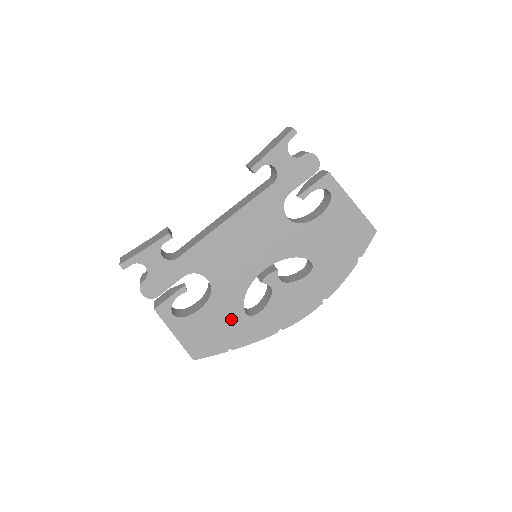
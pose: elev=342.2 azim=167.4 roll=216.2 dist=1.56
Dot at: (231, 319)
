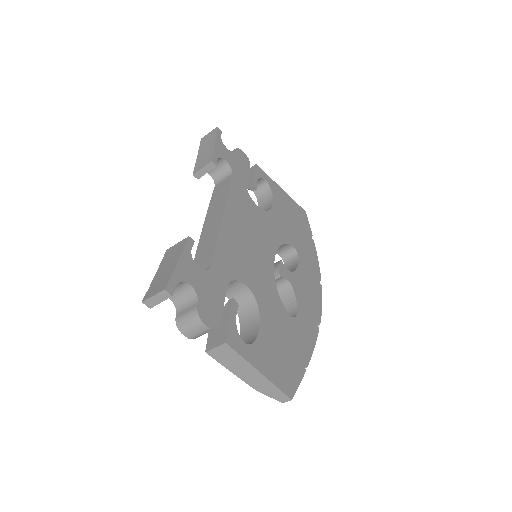
Dot at: (286, 328)
